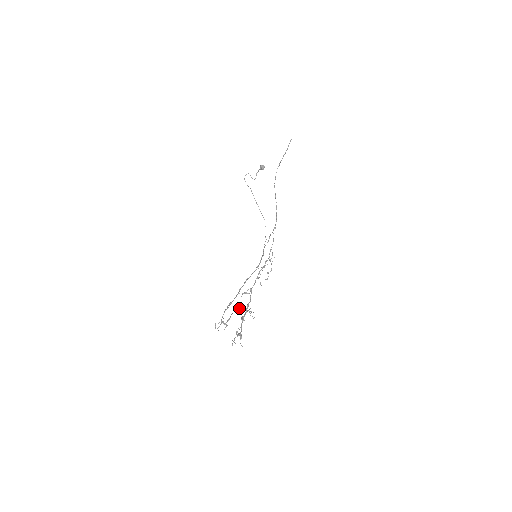
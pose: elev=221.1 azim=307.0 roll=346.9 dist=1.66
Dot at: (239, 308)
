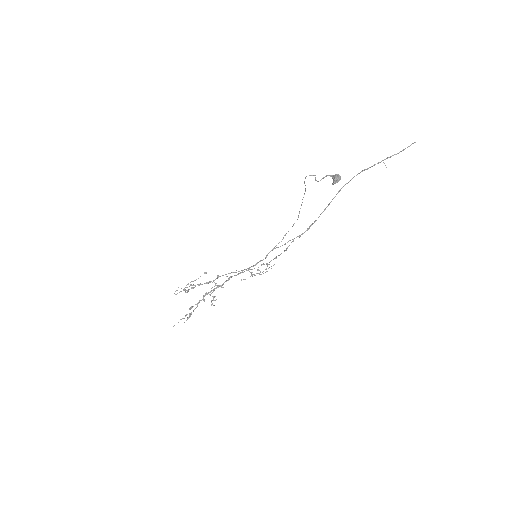
Dot at: (210, 282)
